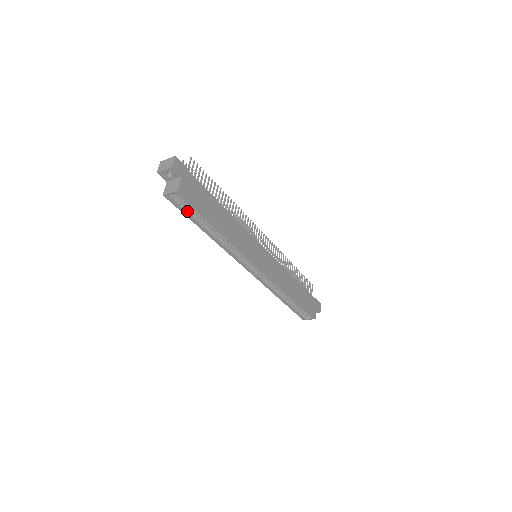
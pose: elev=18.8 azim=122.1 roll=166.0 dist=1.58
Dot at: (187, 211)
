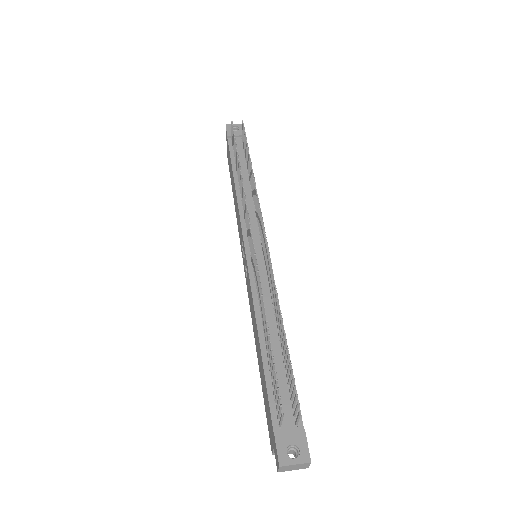
Dot at: occluded
